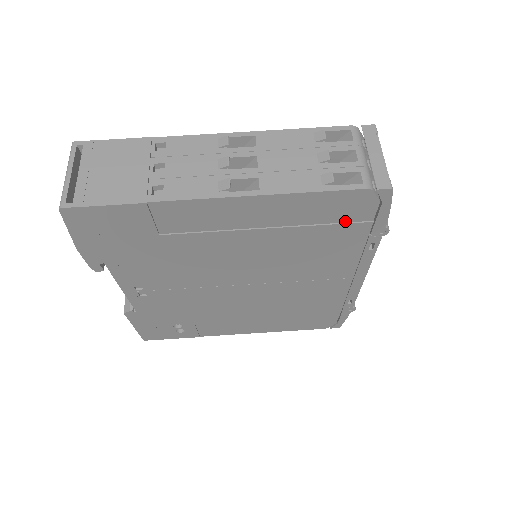
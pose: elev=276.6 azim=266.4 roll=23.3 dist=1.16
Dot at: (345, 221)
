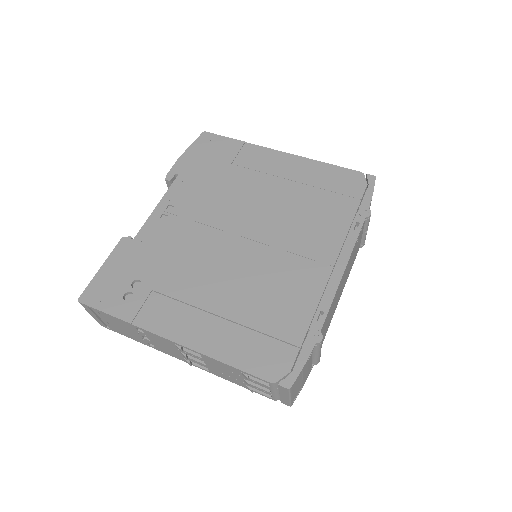
Dot at: (343, 194)
